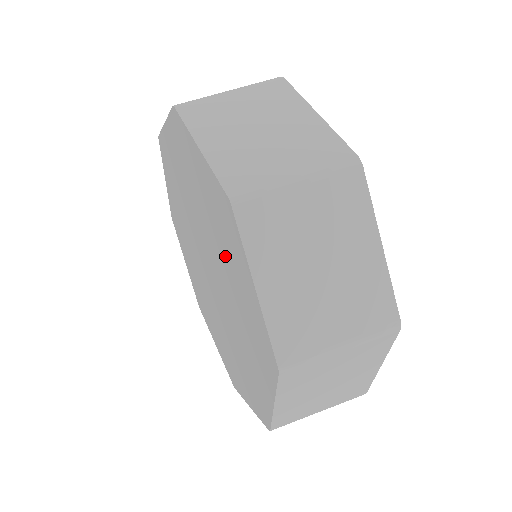
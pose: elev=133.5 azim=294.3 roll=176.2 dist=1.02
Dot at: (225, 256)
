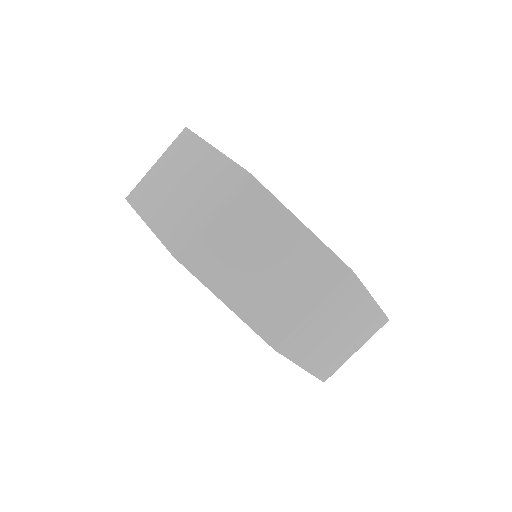
Dot at: occluded
